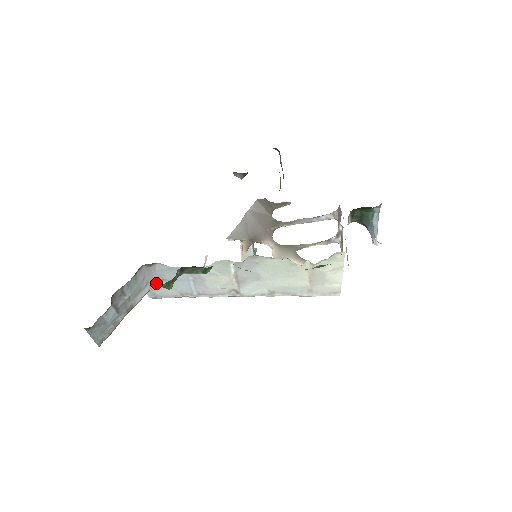
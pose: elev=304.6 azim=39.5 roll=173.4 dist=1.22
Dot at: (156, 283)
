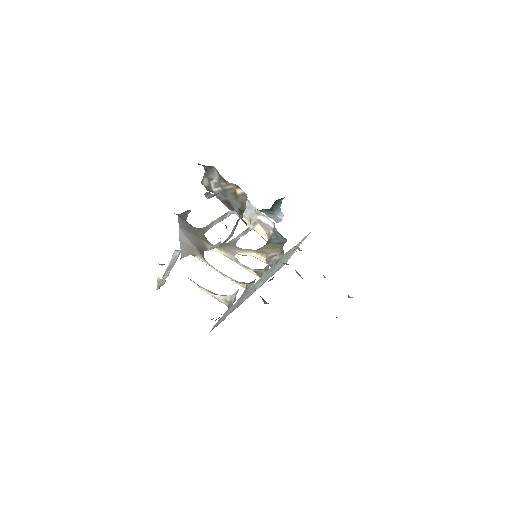
Dot at: occluded
